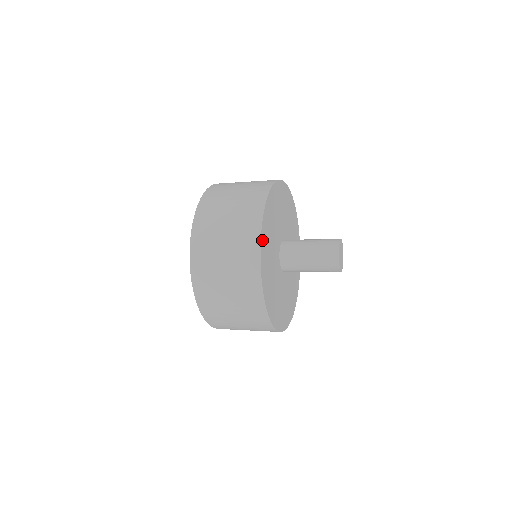
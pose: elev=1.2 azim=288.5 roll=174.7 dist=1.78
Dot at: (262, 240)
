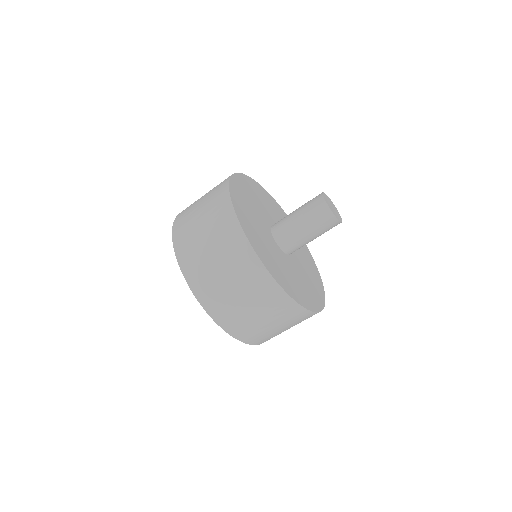
Dot at: (238, 177)
